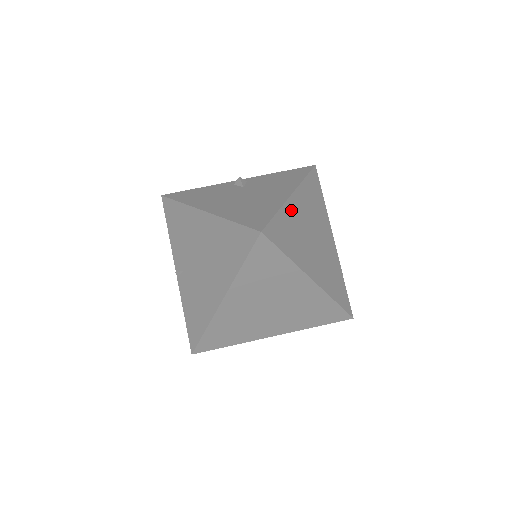
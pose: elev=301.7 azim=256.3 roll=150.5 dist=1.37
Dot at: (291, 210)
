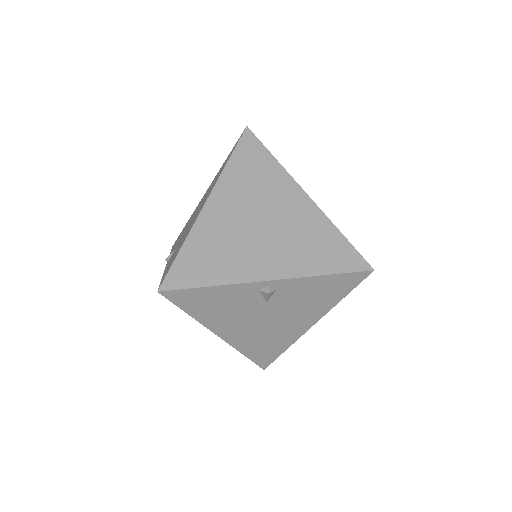
Dot at: occluded
